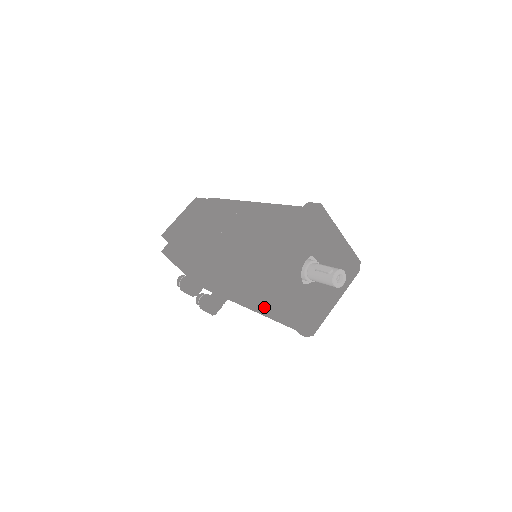
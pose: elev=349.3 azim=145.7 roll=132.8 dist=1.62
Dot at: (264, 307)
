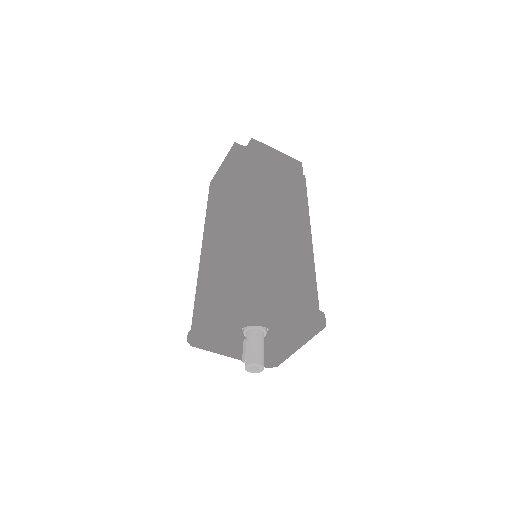
Dot at: occluded
